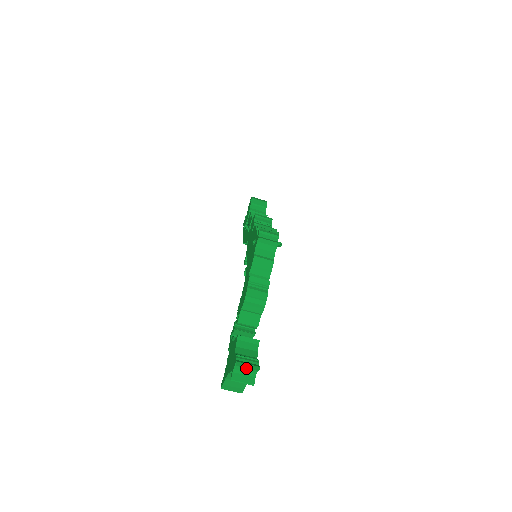
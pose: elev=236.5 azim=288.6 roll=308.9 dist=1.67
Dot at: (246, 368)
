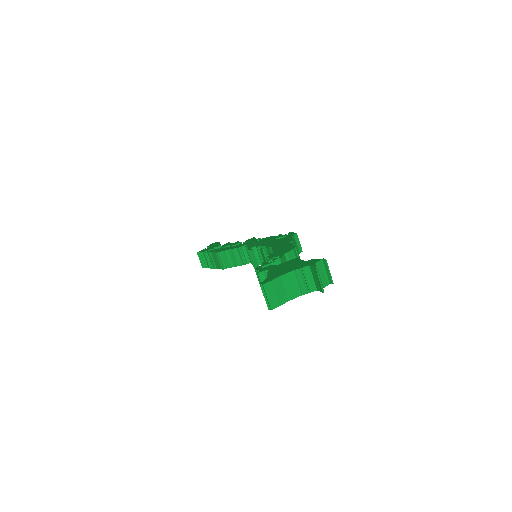
Dot at: (323, 273)
